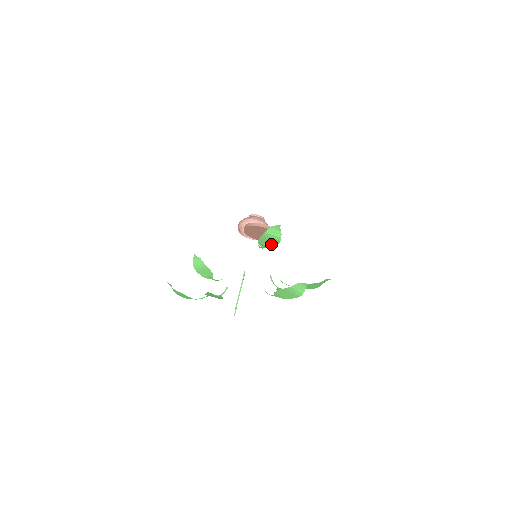
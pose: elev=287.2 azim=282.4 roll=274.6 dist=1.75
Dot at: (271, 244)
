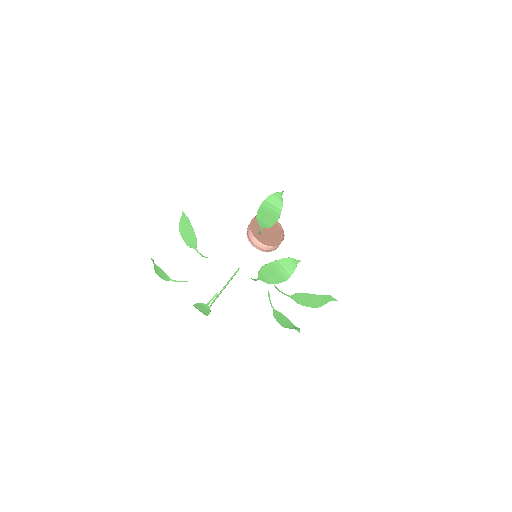
Dot at: (270, 220)
